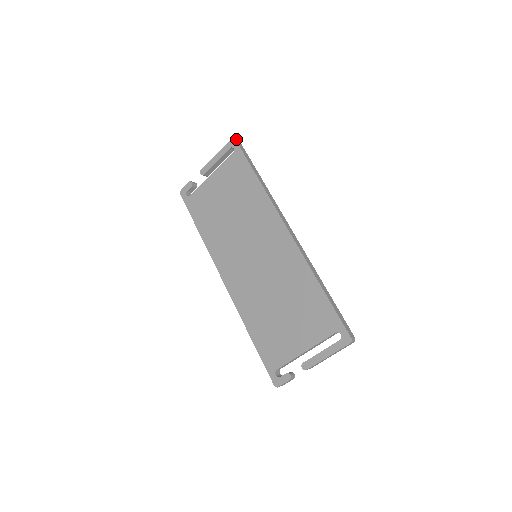
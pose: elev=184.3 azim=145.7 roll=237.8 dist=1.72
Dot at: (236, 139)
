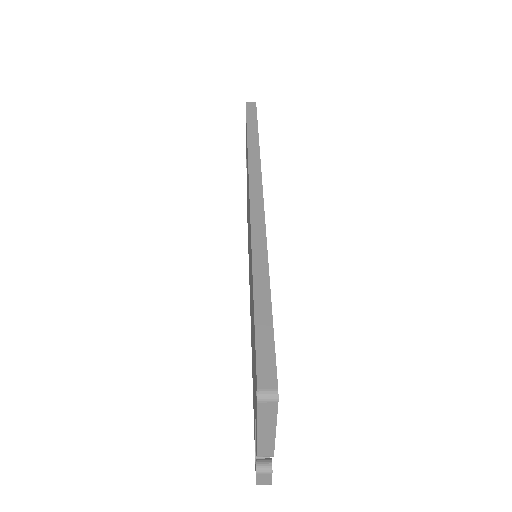
Dot at: (248, 102)
